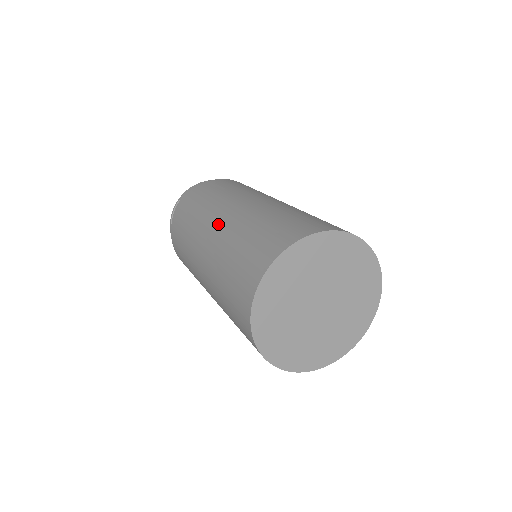
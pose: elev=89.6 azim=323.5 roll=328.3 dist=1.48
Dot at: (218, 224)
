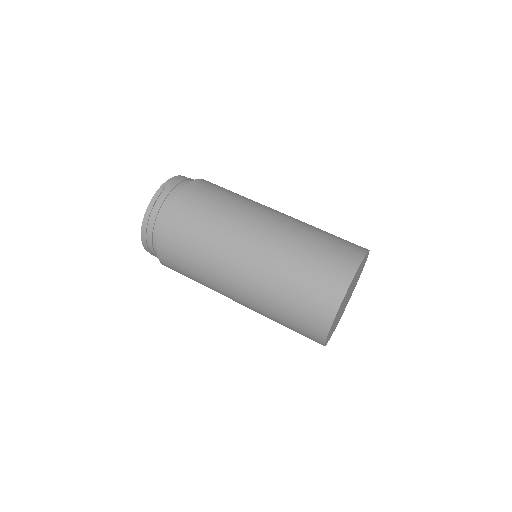
Dot at: (267, 227)
